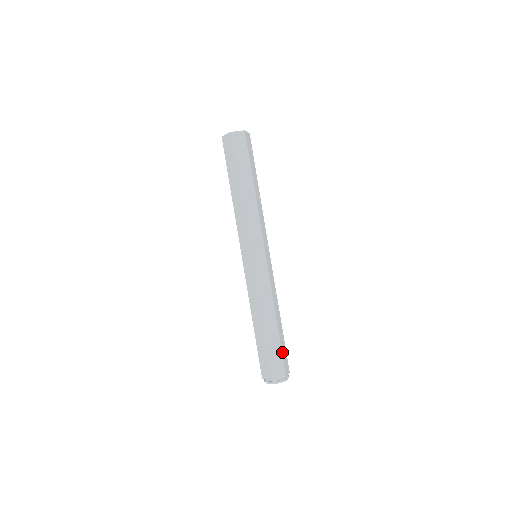
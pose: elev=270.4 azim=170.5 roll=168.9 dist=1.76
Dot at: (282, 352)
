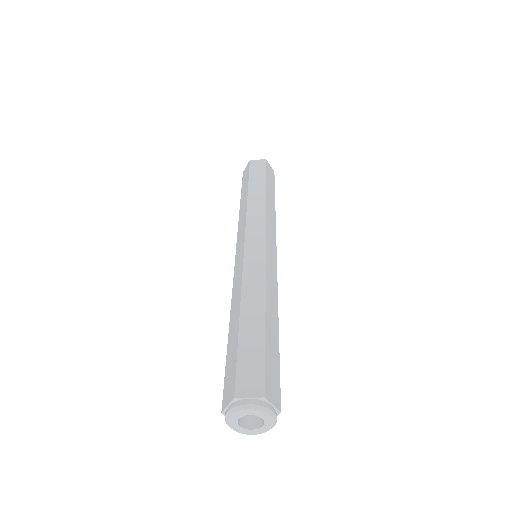
Dot at: (278, 372)
